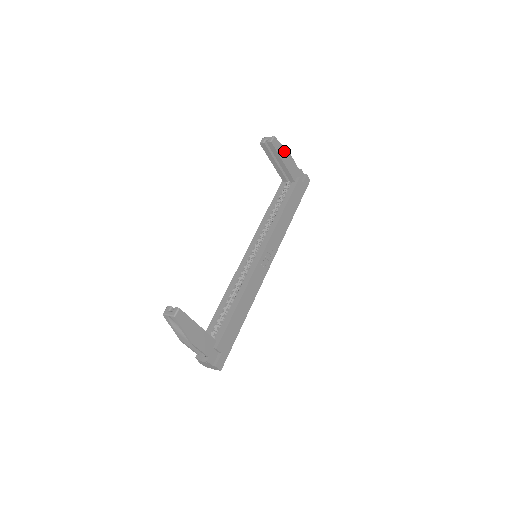
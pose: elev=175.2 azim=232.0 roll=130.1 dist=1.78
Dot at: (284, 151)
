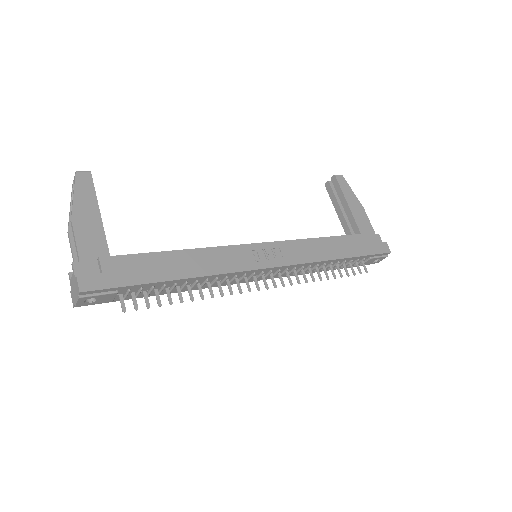
Dot at: (353, 197)
